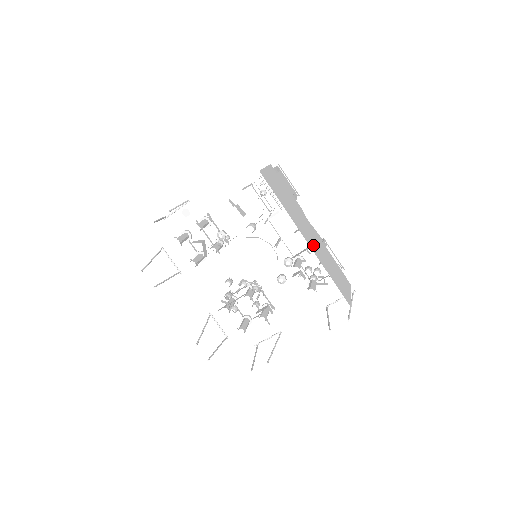
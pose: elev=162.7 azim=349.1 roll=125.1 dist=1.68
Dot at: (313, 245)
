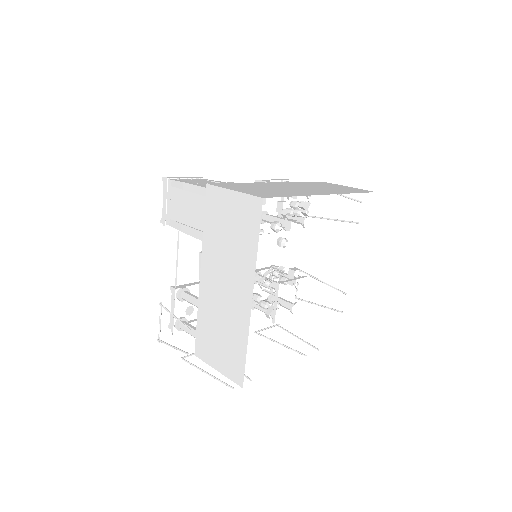
Dot at: (320, 191)
